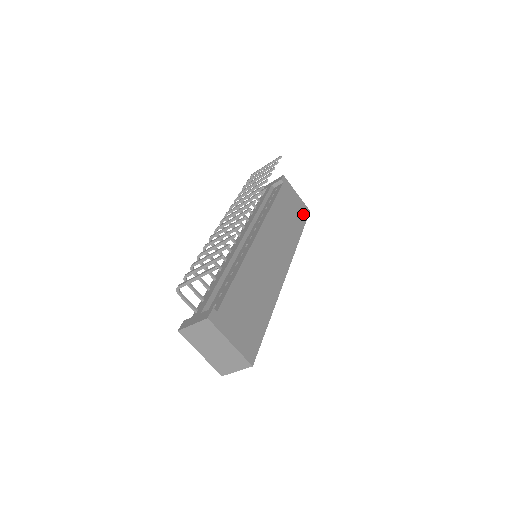
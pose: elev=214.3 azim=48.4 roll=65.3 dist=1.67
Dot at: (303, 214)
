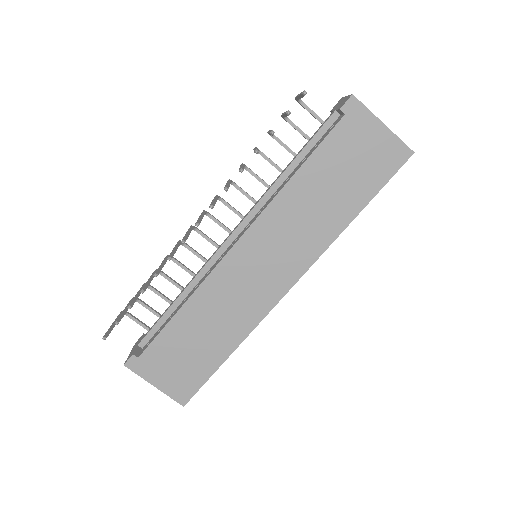
Dot at: (385, 168)
